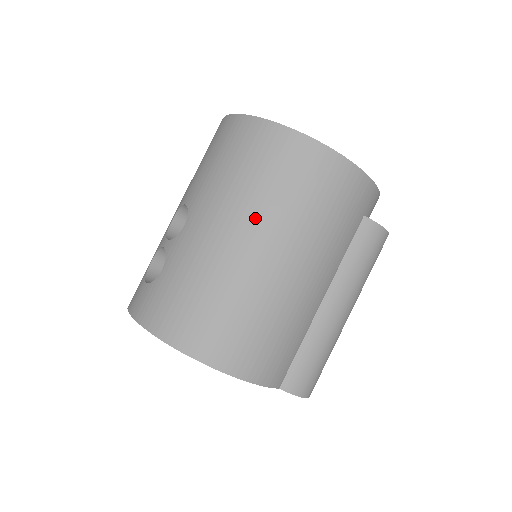
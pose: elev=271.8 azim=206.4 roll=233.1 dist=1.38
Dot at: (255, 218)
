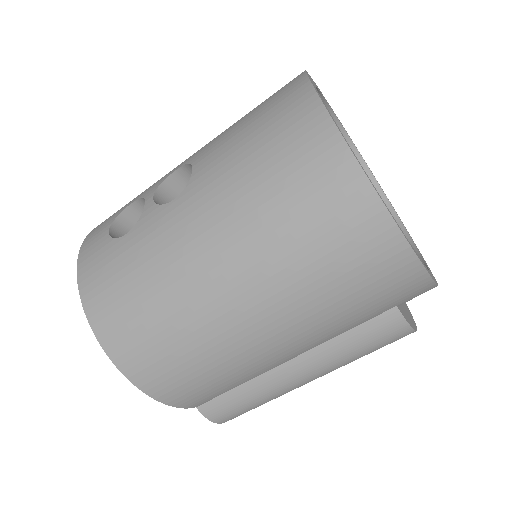
Dot at: (249, 257)
